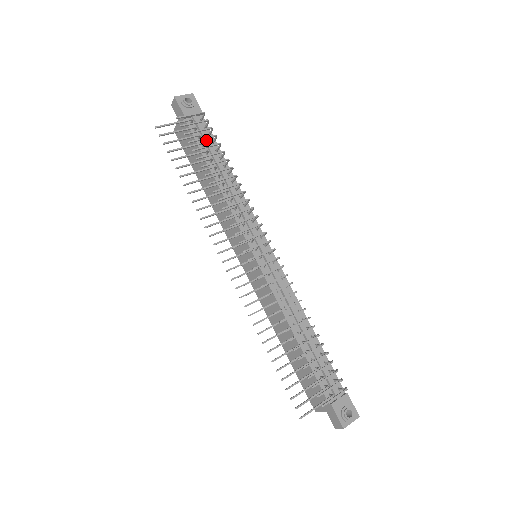
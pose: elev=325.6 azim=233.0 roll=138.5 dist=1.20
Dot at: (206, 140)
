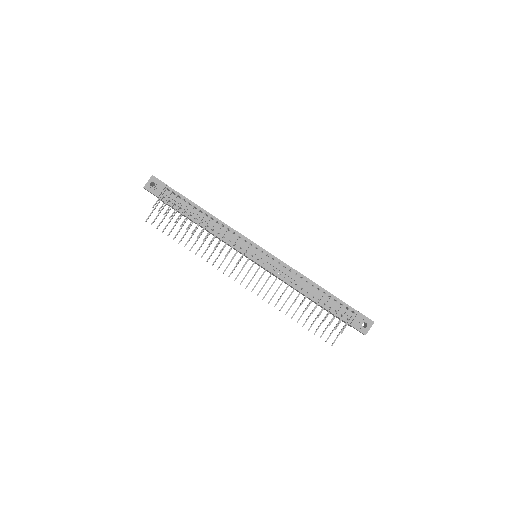
Dot at: occluded
